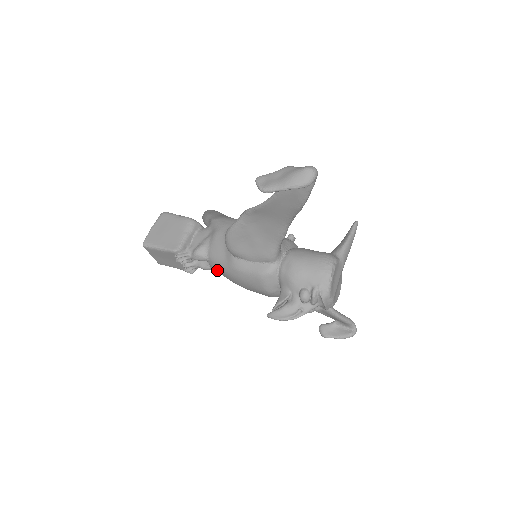
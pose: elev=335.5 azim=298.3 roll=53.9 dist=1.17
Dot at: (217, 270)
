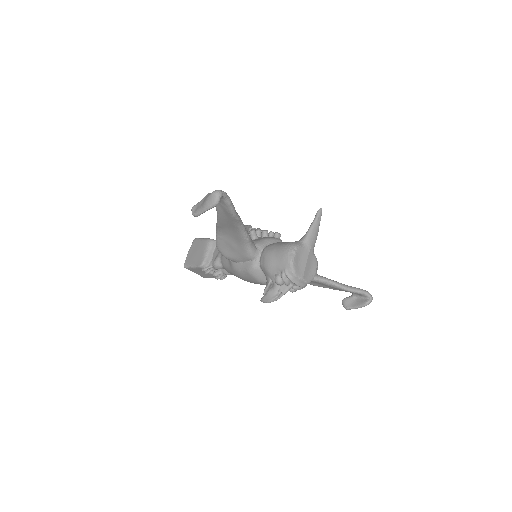
Dot at: occluded
